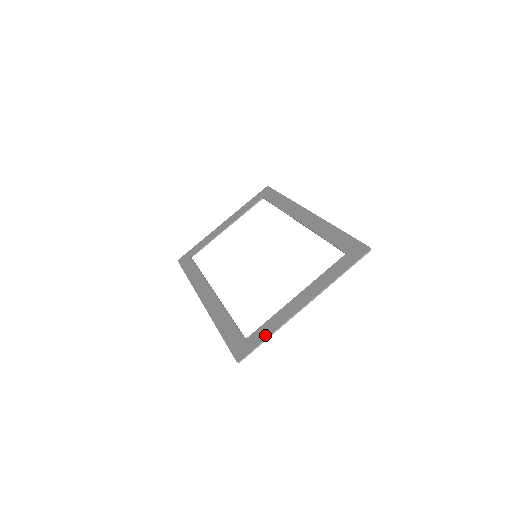
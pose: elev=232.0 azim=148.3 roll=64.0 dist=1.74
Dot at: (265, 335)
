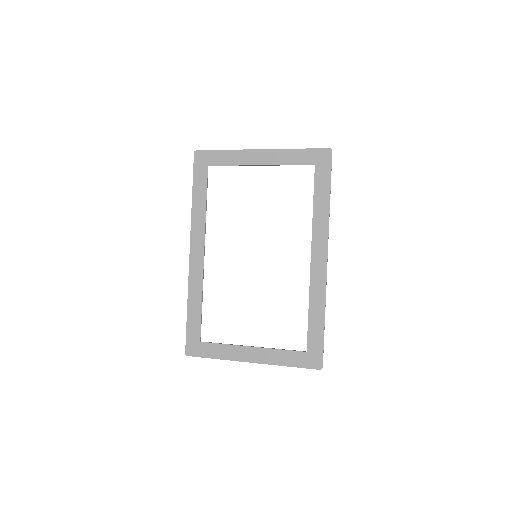
Dot at: (213, 355)
